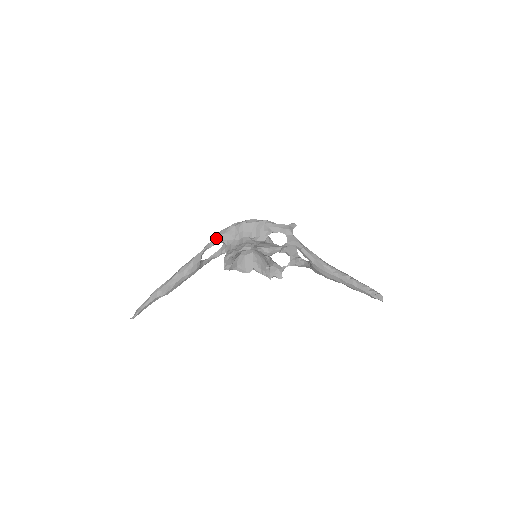
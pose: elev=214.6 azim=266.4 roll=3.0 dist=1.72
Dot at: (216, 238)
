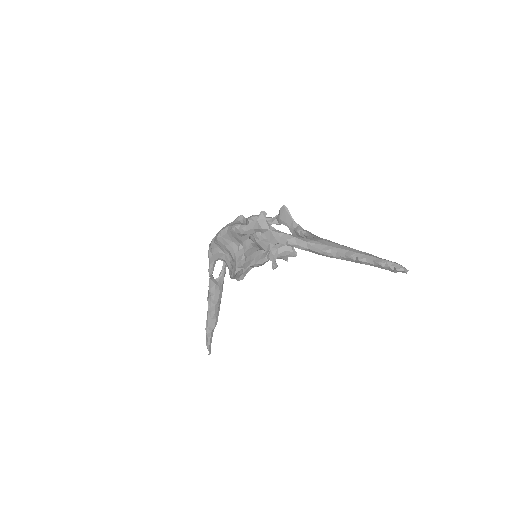
Dot at: (210, 261)
